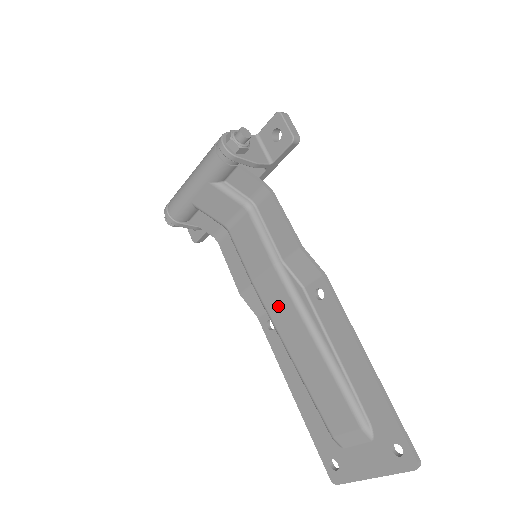
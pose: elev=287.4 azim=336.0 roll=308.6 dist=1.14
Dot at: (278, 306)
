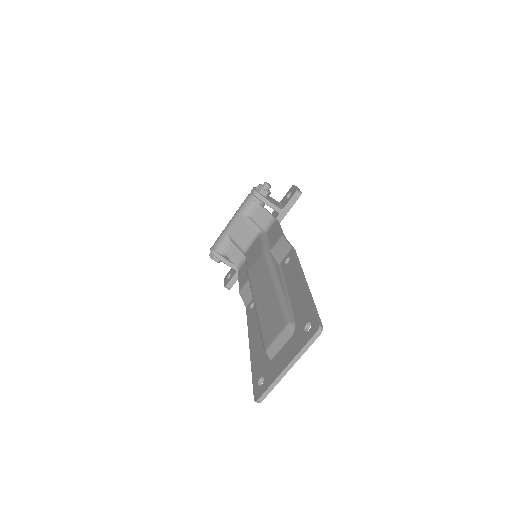
Dot at: (258, 275)
